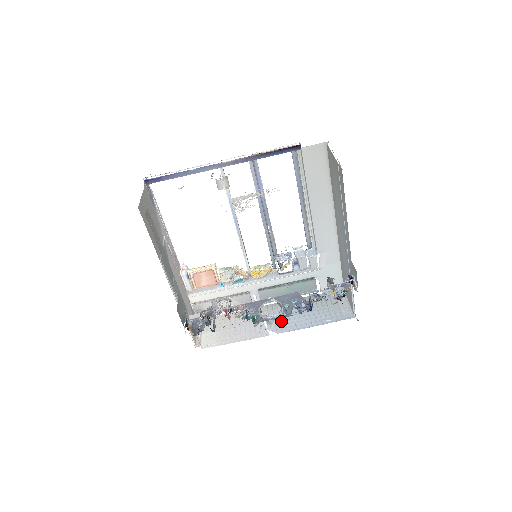
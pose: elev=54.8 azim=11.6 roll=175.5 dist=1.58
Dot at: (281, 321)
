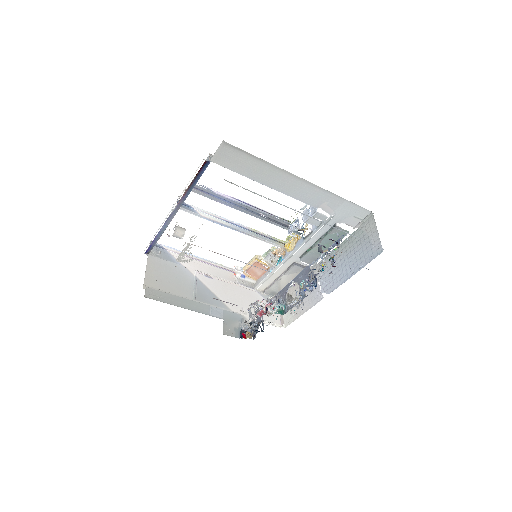
Dot at: (329, 278)
